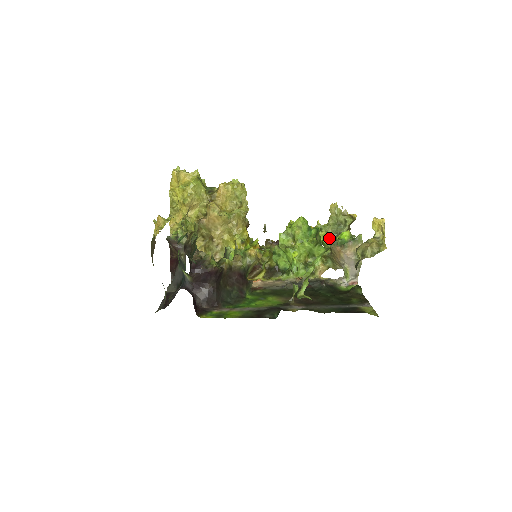
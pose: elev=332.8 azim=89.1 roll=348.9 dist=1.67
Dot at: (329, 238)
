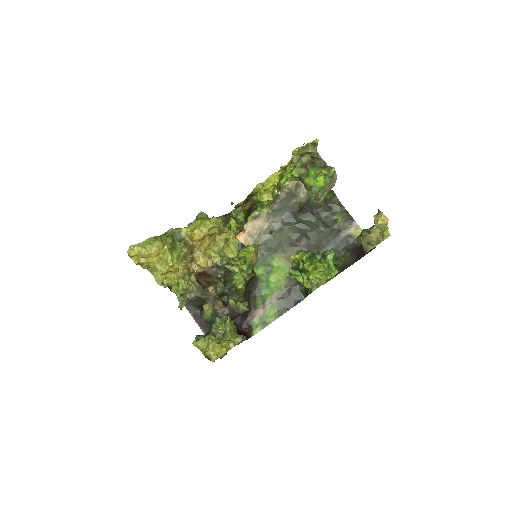
Dot at: (293, 168)
